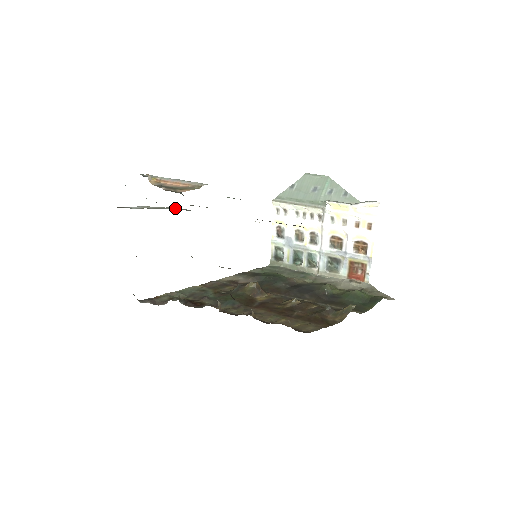
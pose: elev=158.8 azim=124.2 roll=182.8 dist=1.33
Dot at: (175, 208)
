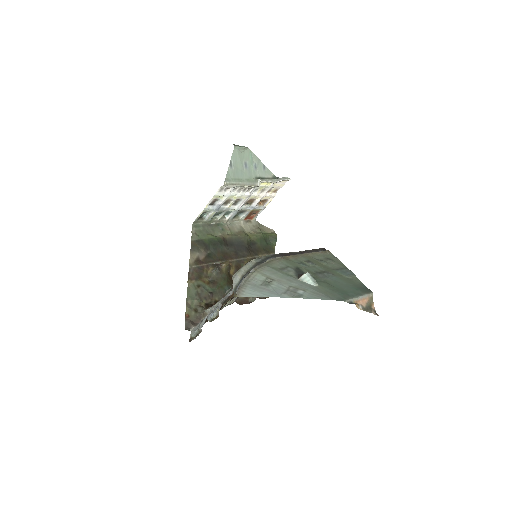
Dot at: (251, 263)
